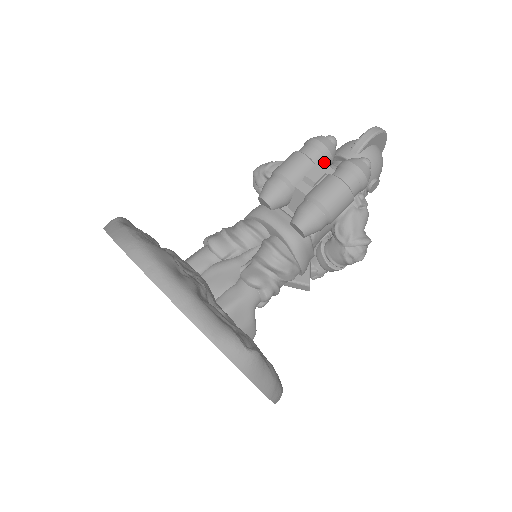
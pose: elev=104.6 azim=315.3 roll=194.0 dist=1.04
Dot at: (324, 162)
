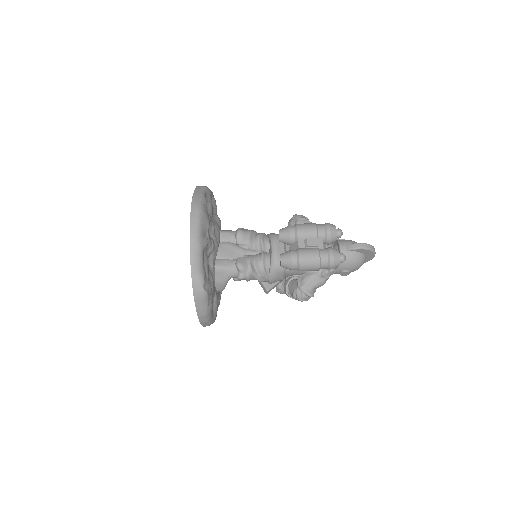
Dot at: (324, 240)
